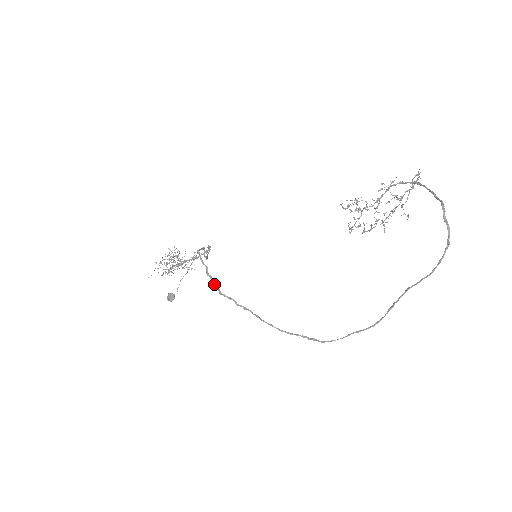
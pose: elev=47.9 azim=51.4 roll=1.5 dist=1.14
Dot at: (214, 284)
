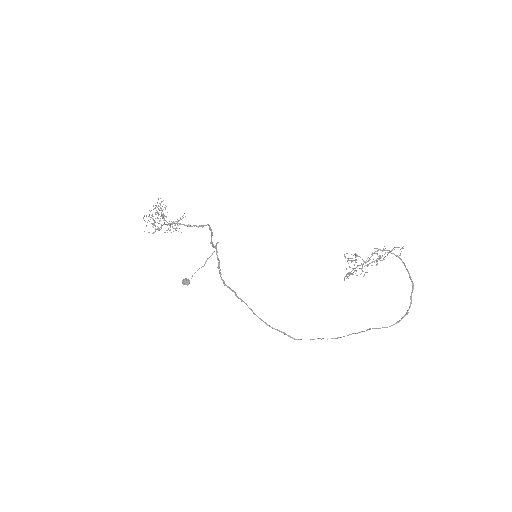
Dot at: (220, 274)
